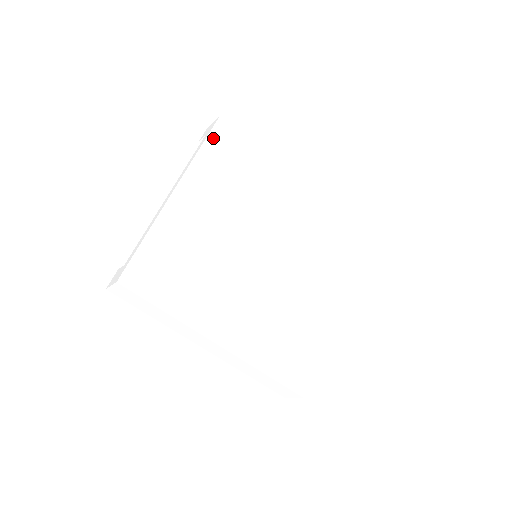
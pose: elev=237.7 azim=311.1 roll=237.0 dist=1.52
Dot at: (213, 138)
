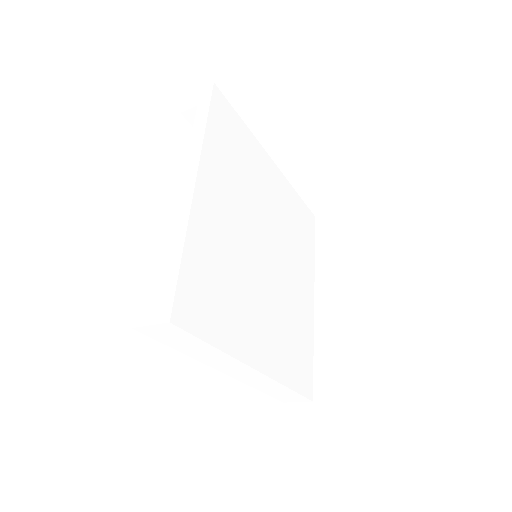
Dot at: (213, 113)
